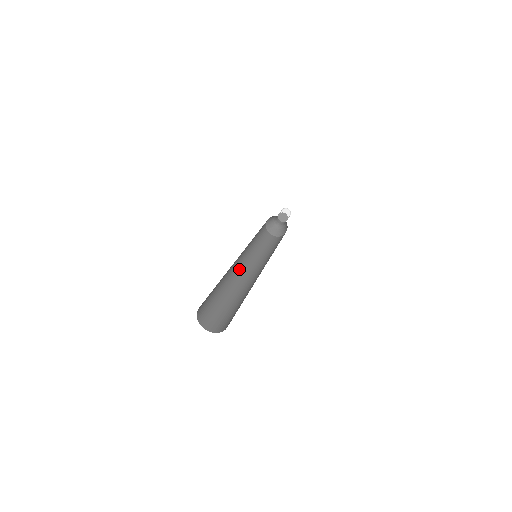
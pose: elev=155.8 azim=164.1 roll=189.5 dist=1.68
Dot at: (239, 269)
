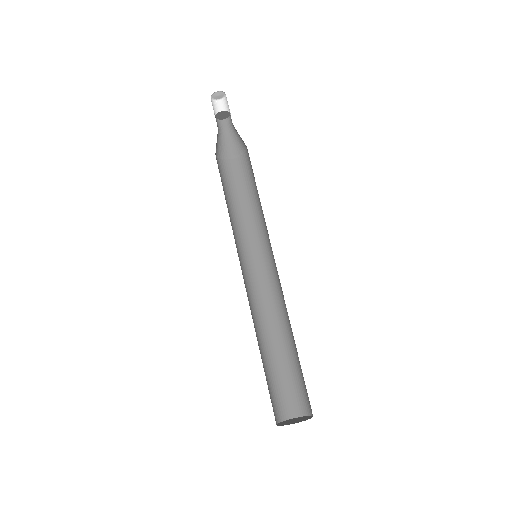
Dot at: (250, 286)
